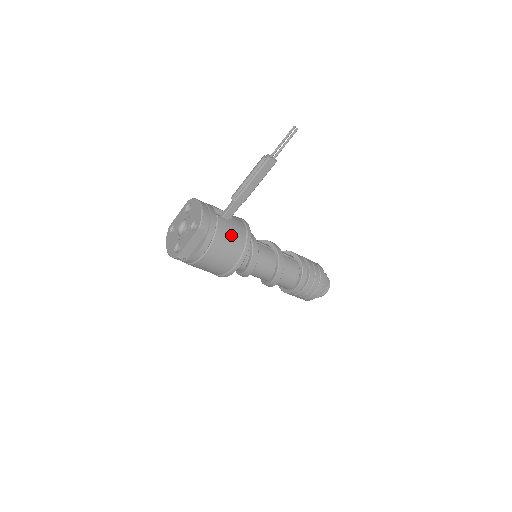
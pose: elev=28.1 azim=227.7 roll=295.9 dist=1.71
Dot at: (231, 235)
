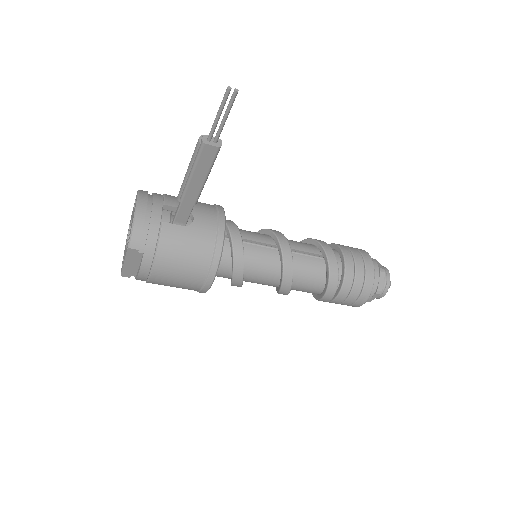
Dot at: (185, 250)
